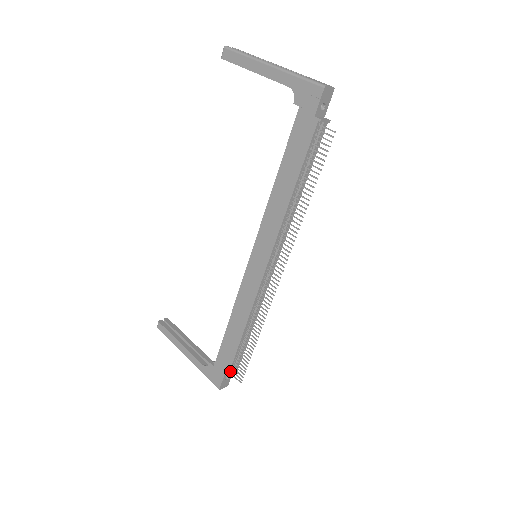
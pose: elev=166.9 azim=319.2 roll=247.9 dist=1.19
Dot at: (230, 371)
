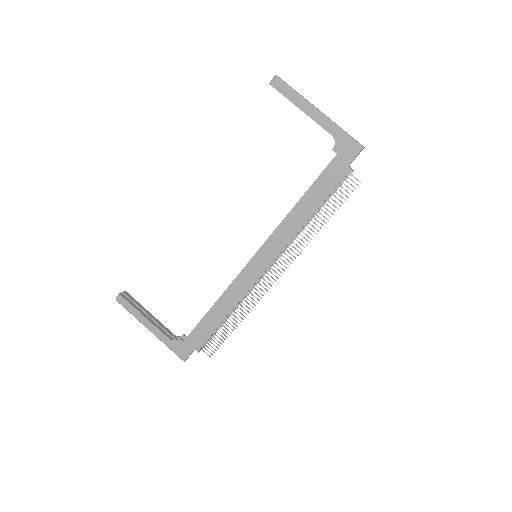
Dot at: (201, 347)
